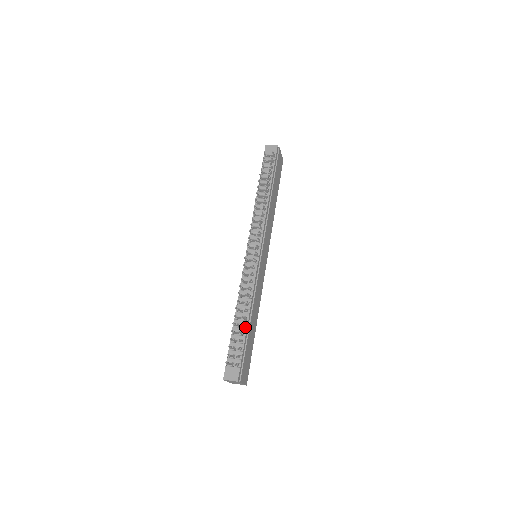
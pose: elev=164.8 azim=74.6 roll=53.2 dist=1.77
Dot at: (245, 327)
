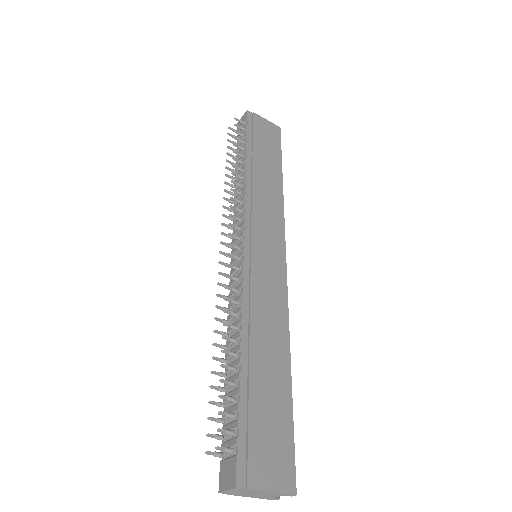
Dot at: (238, 371)
